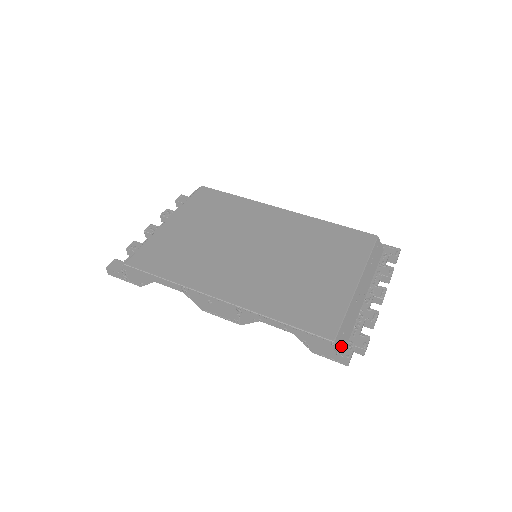
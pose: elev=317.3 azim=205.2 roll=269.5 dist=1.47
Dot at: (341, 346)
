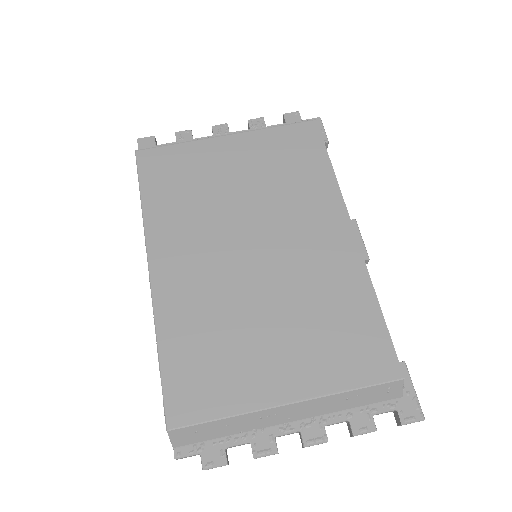
Dot at: (180, 439)
